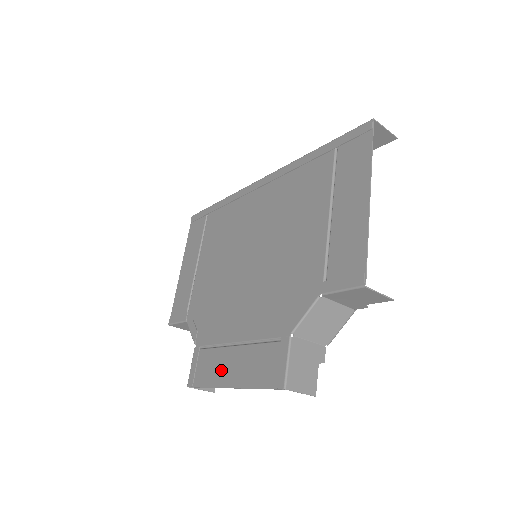
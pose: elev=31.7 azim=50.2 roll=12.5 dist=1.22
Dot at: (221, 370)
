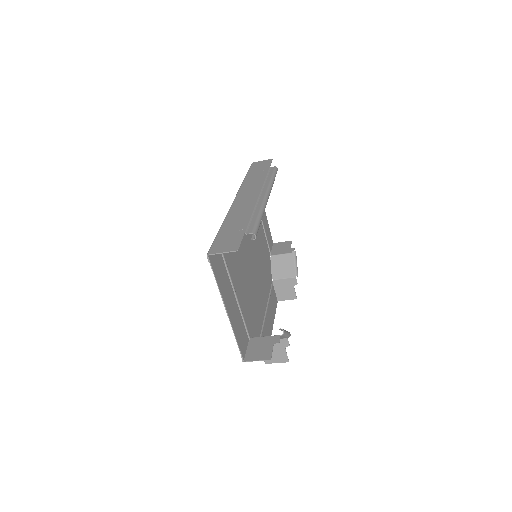
Dot at: (271, 314)
